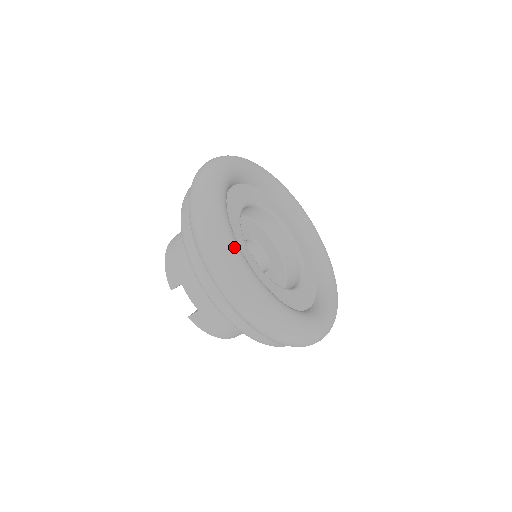
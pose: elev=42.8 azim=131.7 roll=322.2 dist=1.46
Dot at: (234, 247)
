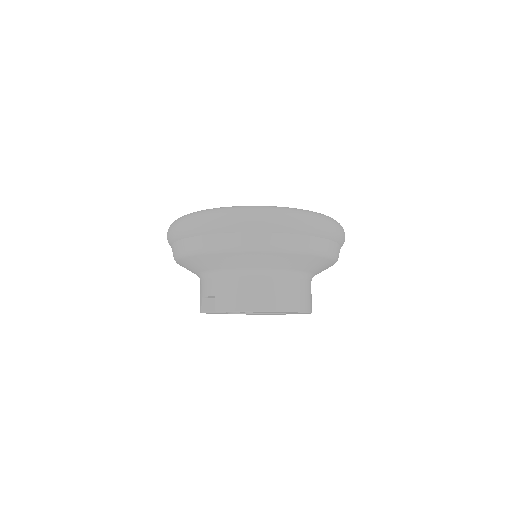
Dot at: occluded
